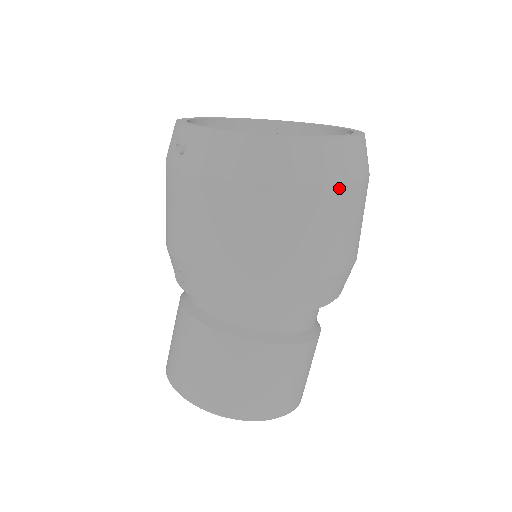
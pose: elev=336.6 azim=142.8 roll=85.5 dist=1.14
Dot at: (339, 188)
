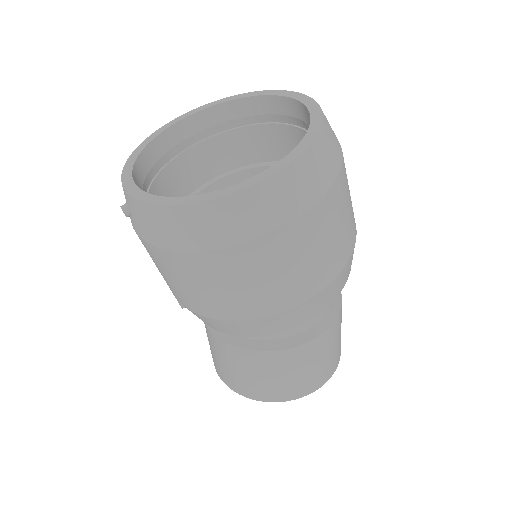
Dot at: (283, 230)
